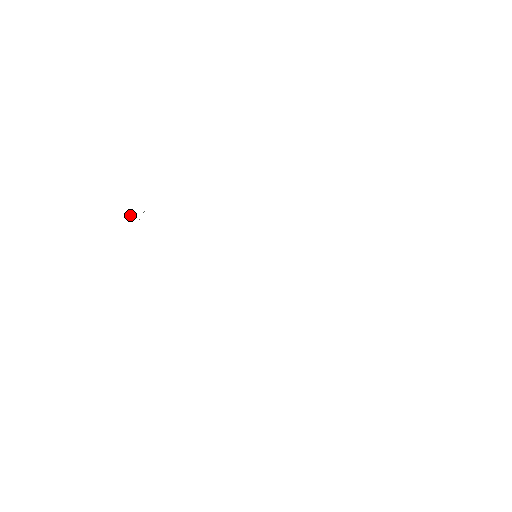
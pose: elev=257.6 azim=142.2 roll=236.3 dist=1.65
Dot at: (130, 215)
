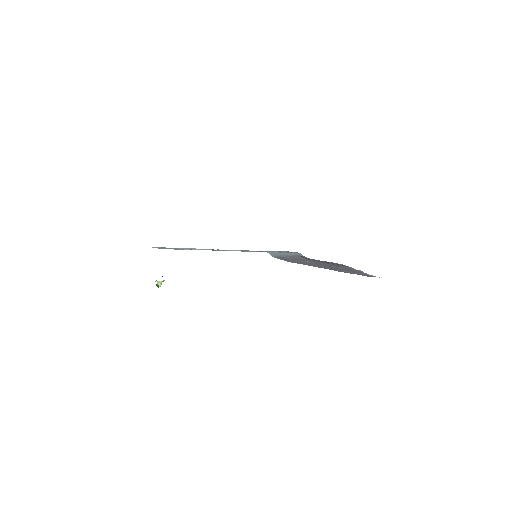
Dot at: (157, 283)
